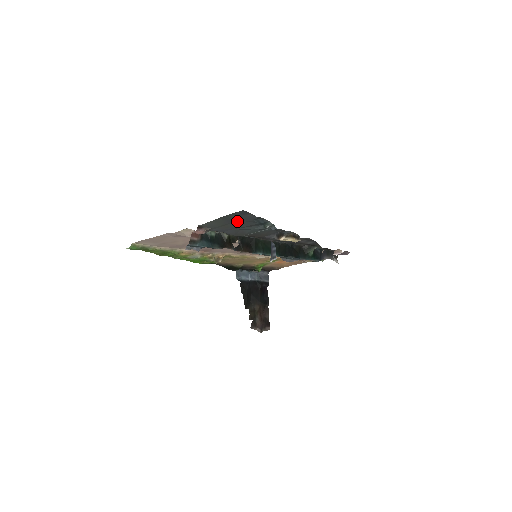
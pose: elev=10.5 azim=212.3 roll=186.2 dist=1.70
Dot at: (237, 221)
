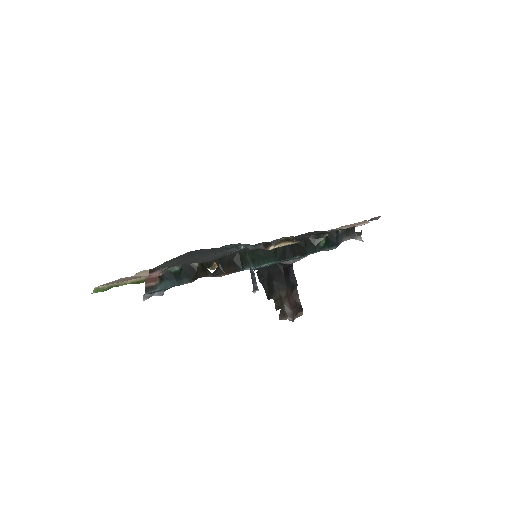
Dot at: (196, 255)
